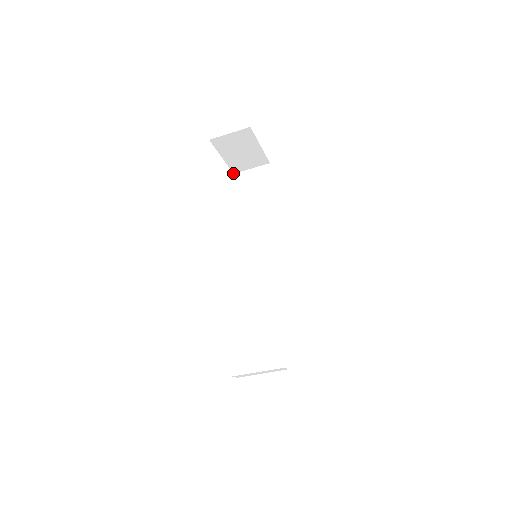
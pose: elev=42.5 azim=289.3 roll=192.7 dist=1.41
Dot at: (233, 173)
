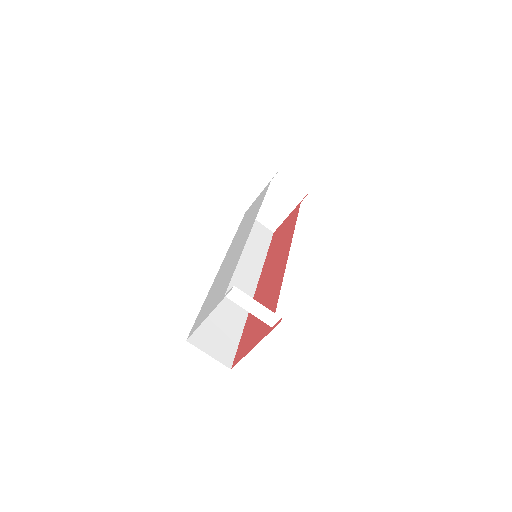
Dot at: occluded
